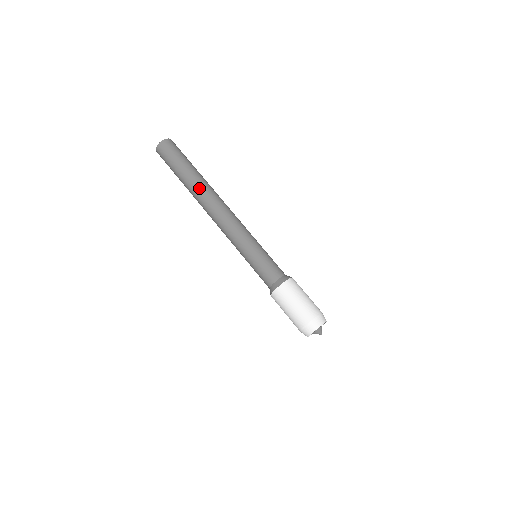
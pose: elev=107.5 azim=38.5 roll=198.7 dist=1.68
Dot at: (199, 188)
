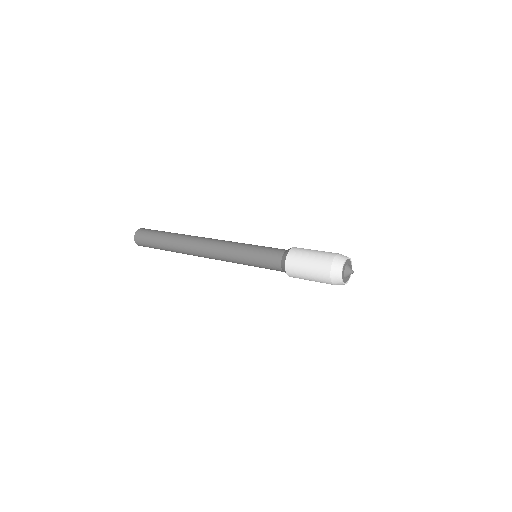
Dot at: occluded
